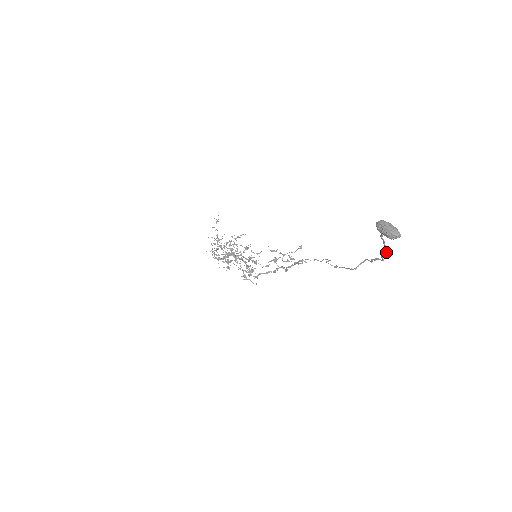
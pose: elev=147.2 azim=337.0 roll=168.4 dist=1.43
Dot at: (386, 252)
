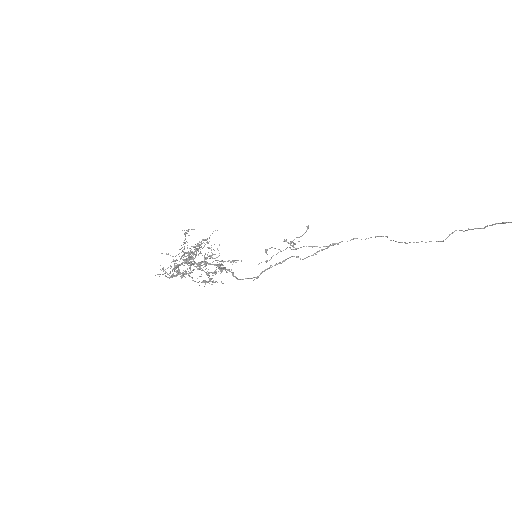
Dot at: (504, 223)
